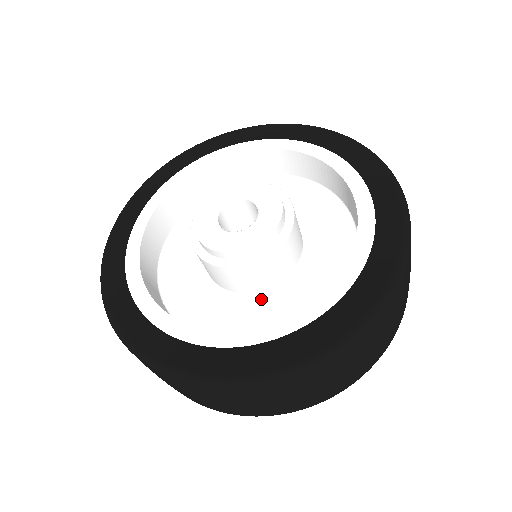
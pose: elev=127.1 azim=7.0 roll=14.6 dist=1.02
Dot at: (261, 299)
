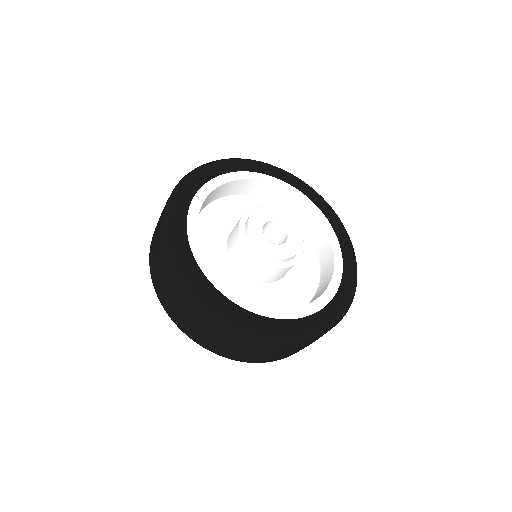
Dot at: (235, 274)
